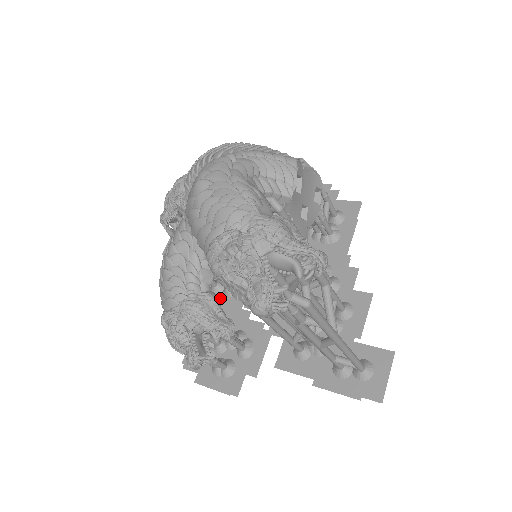
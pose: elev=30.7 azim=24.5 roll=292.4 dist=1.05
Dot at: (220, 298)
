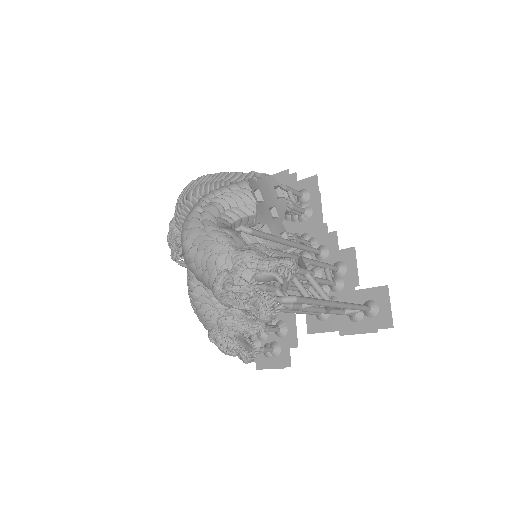
Dot at: occluded
